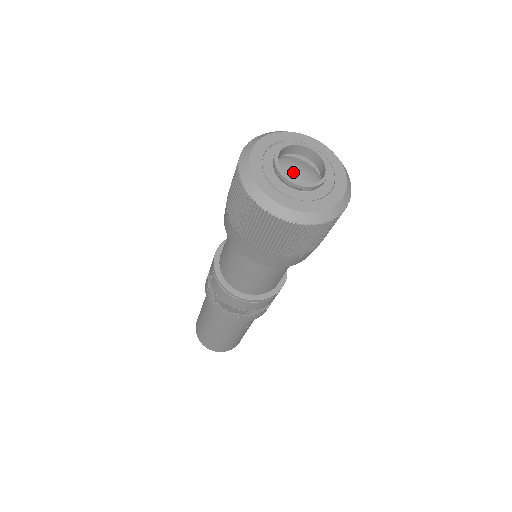
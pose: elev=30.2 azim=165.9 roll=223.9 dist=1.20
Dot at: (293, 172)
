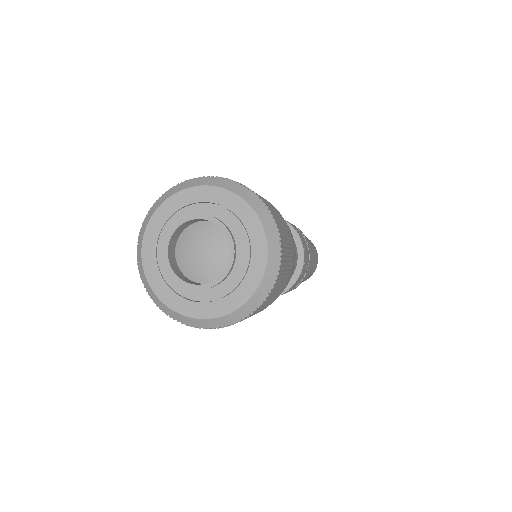
Dot at: (214, 246)
